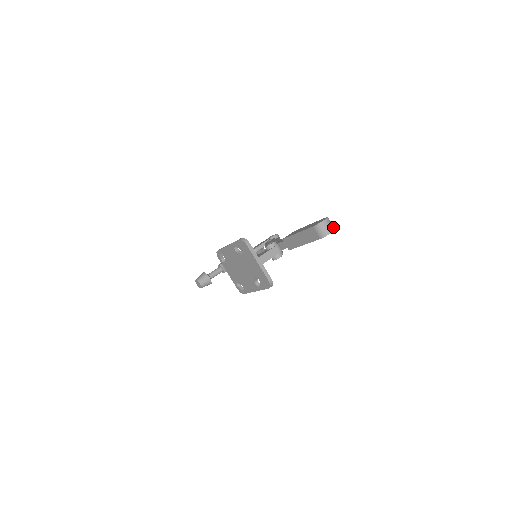
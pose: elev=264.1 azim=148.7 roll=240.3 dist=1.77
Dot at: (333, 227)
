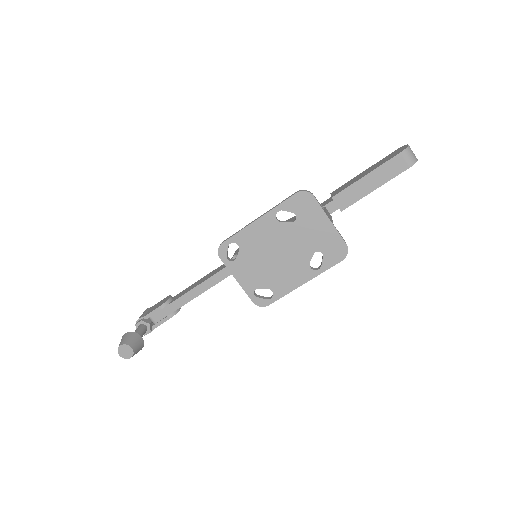
Dot at: occluded
